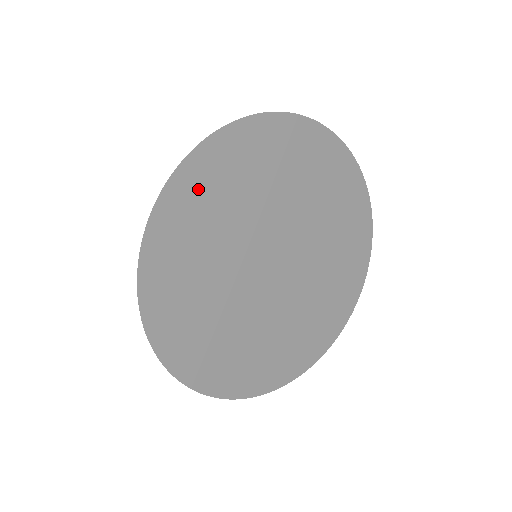
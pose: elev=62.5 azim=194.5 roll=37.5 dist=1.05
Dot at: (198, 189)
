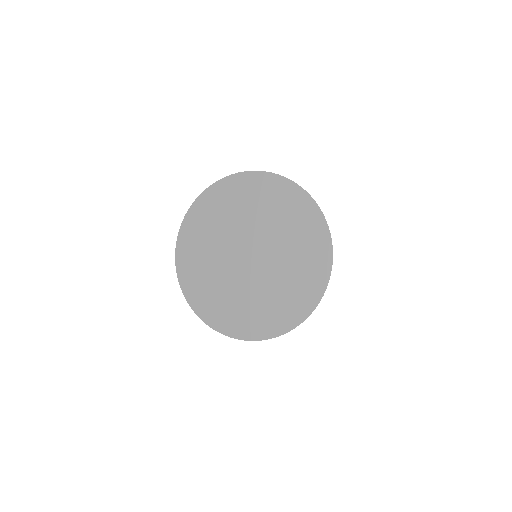
Dot at: (231, 190)
